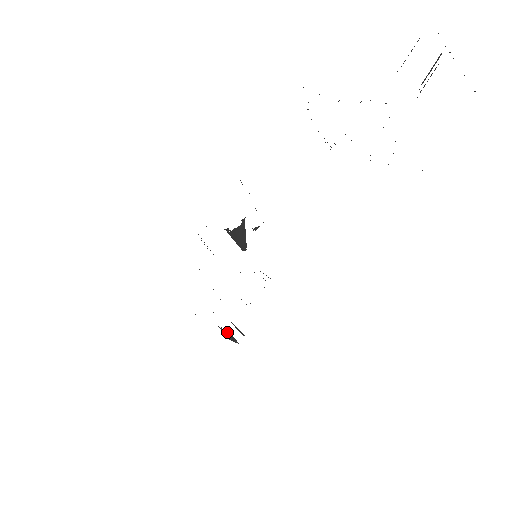
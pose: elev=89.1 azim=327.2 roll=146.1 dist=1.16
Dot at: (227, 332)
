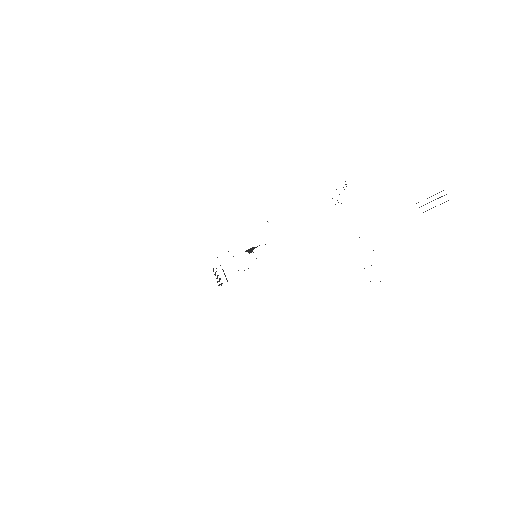
Dot at: (216, 271)
